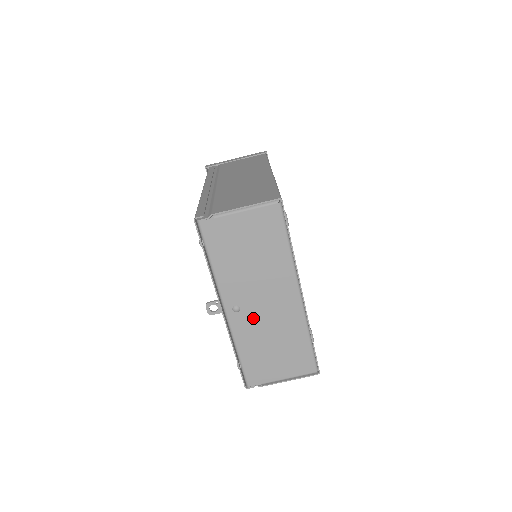
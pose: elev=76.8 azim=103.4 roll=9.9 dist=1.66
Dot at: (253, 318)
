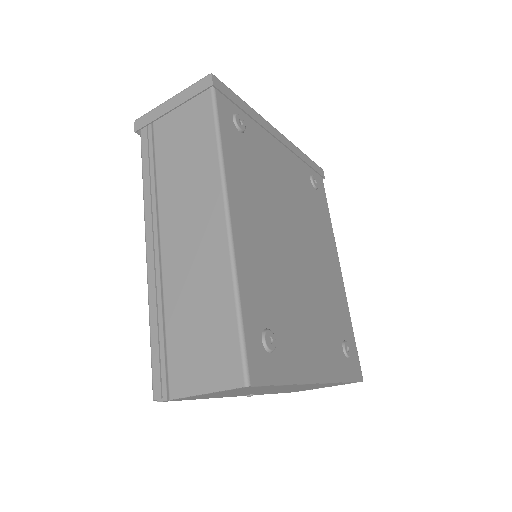
Dot at: occluded
